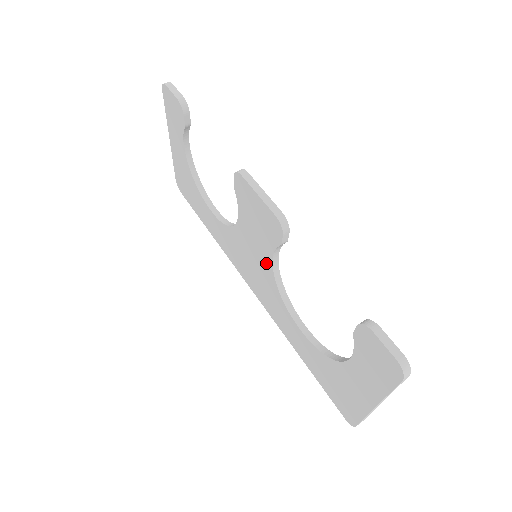
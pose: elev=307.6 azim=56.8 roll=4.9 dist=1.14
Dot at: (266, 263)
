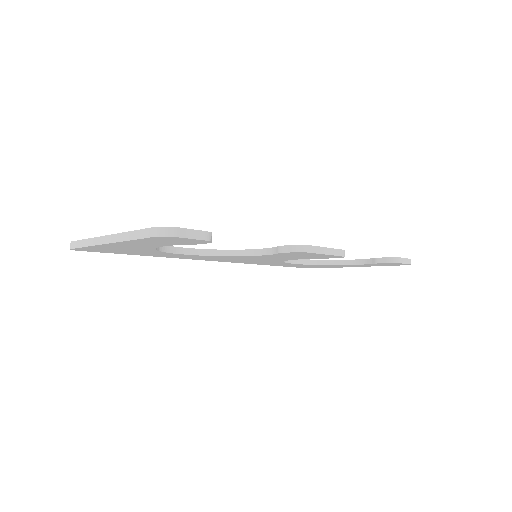
Dot at: occluded
